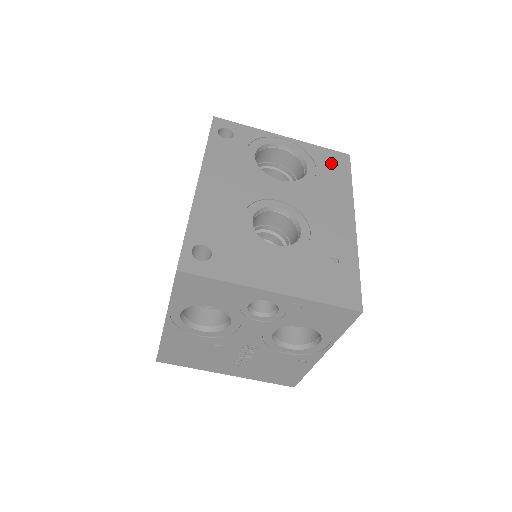
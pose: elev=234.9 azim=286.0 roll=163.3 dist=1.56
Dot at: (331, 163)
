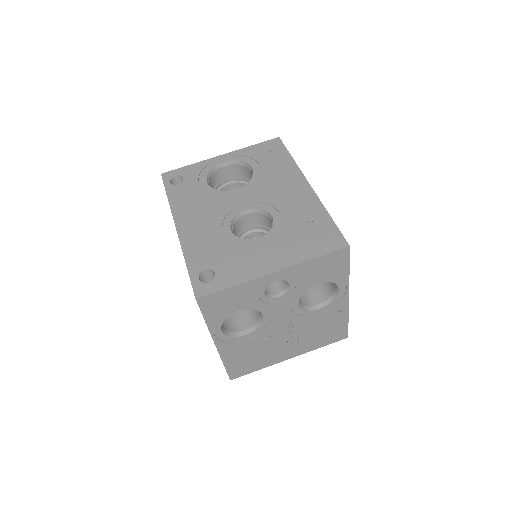
Dot at: (268, 152)
